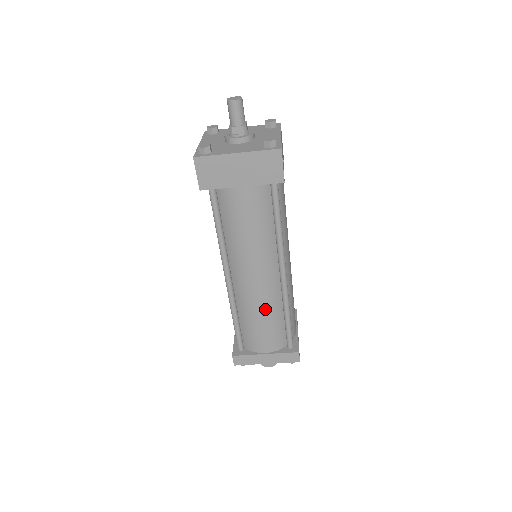
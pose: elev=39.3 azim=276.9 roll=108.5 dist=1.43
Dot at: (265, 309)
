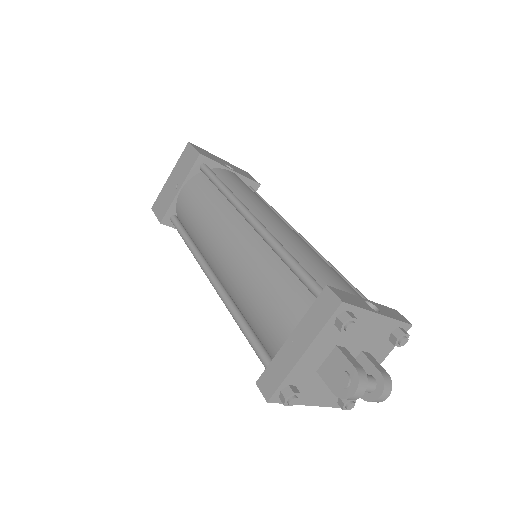
Dot at: (252, 270)
